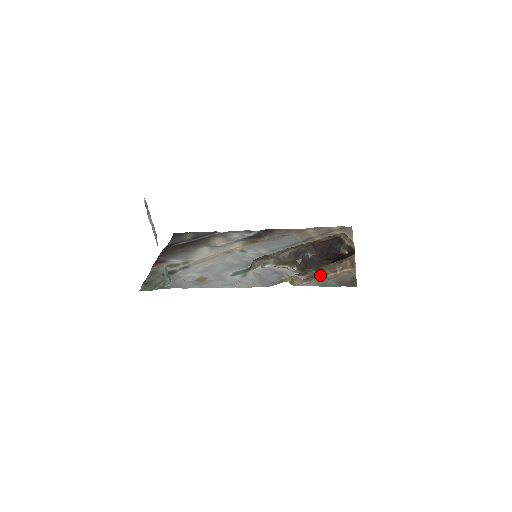
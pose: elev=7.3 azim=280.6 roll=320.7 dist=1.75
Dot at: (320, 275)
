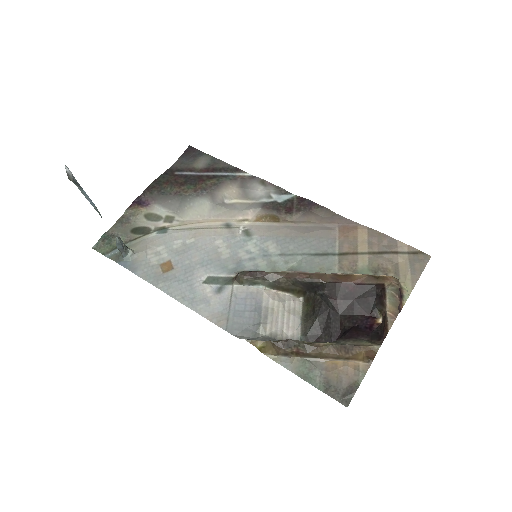
Dot at: (309, 355)
